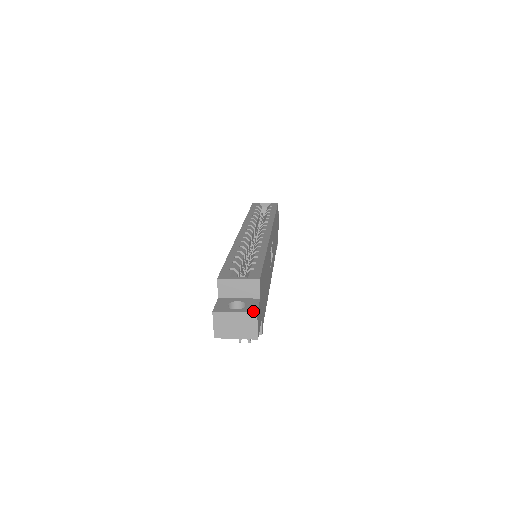
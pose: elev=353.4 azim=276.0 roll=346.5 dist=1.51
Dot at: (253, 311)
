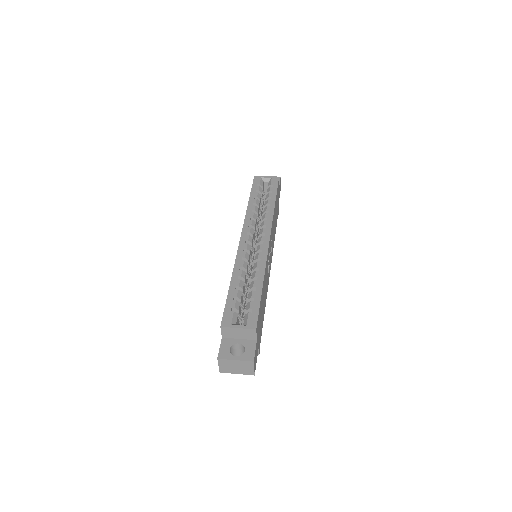
Dot at: (250, 359)
